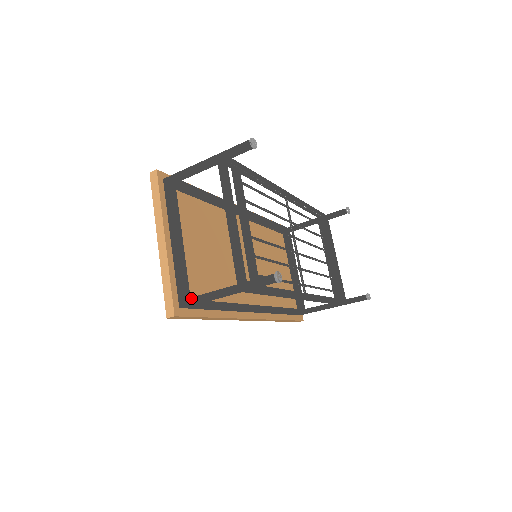
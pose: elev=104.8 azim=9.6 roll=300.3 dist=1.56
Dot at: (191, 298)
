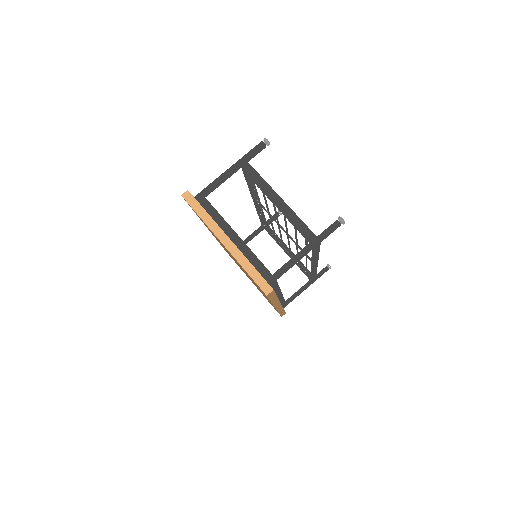
Dot at: (277, 272)
